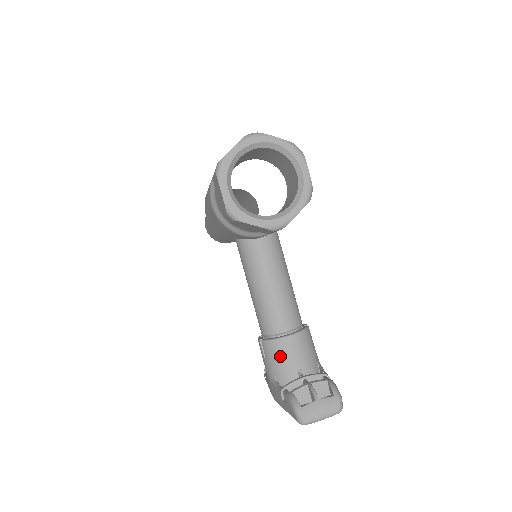
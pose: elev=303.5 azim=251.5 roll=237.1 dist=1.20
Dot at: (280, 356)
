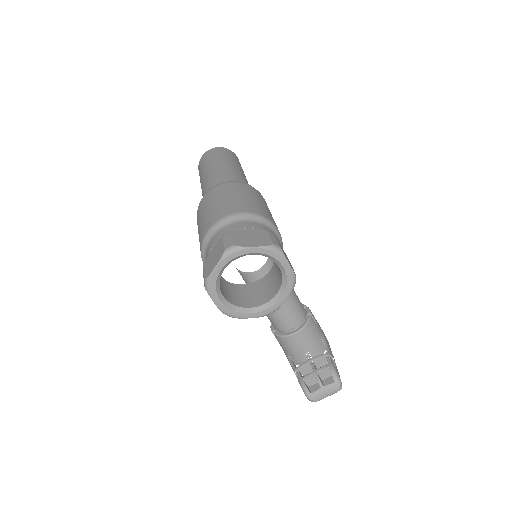
Dot at: (290, 346)
